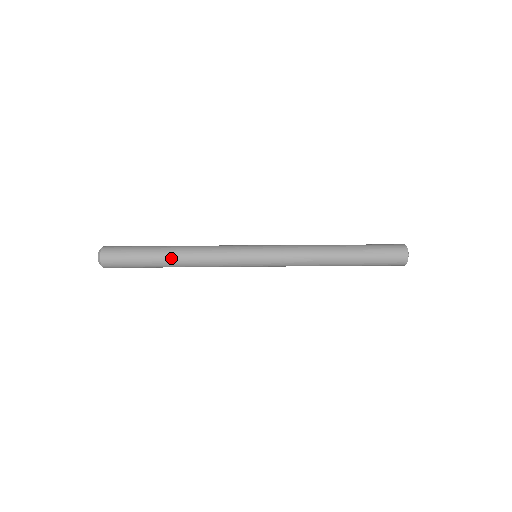
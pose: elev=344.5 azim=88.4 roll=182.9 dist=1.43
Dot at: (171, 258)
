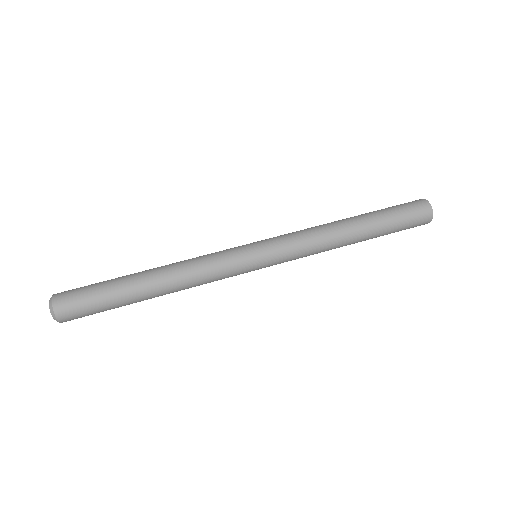
Dot at: (152, 291)
